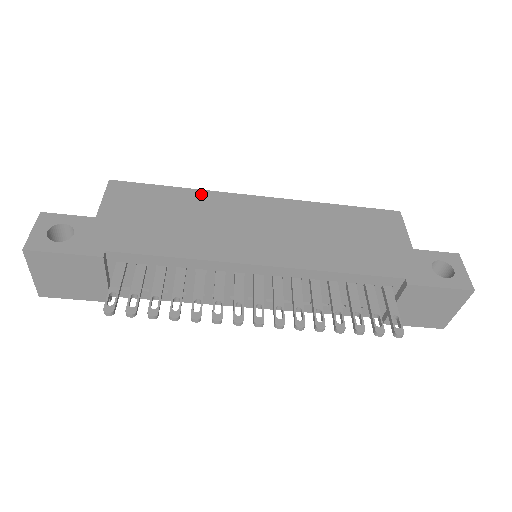
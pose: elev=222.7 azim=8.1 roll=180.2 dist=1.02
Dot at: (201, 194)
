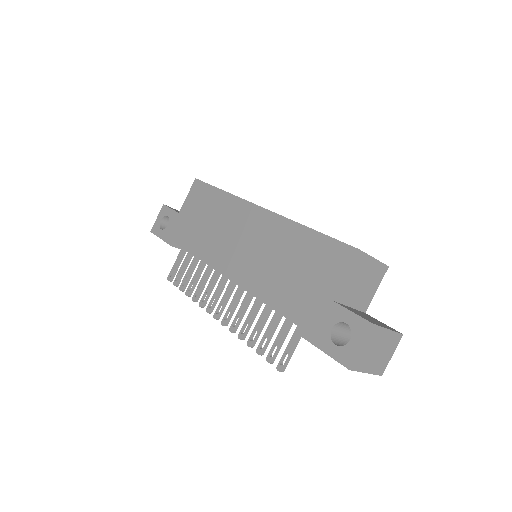
Dot at: (229, 199)
